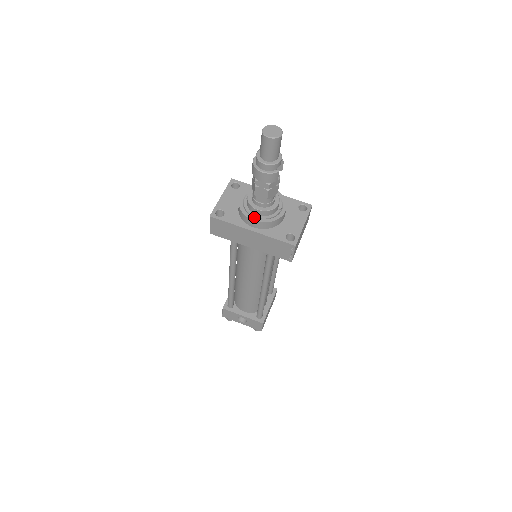
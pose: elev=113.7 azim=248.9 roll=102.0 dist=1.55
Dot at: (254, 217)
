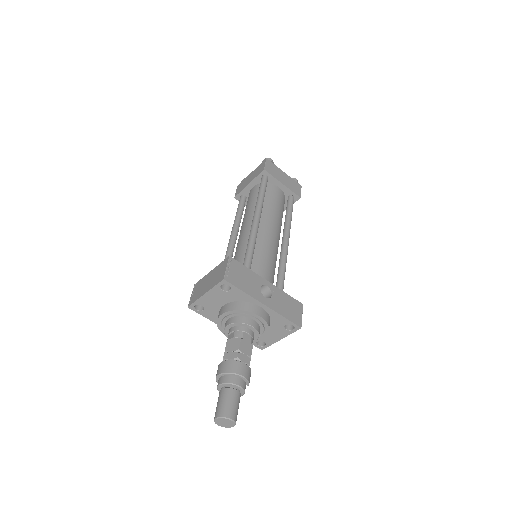
Dot at: occluded
